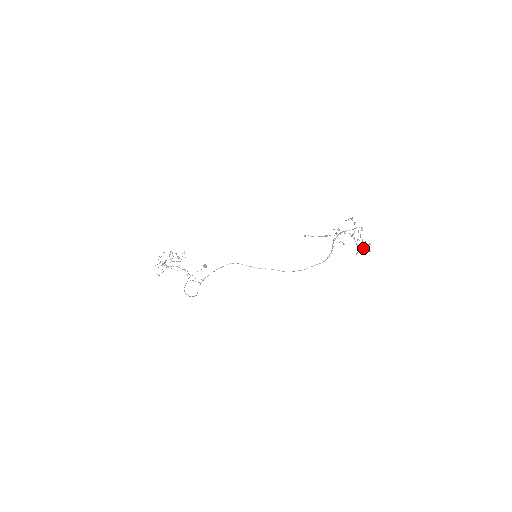
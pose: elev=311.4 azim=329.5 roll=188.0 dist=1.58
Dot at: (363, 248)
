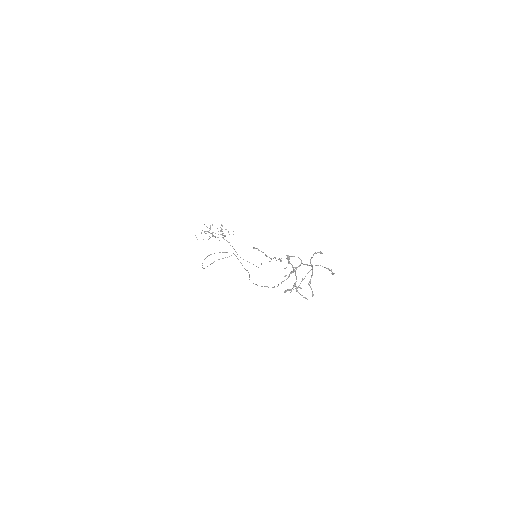
Dot at: (292, 288)
